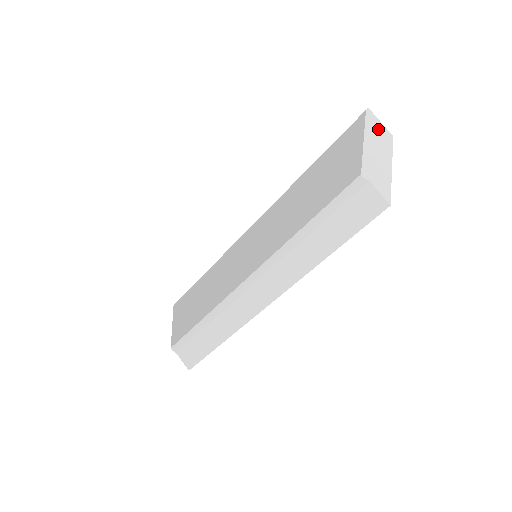
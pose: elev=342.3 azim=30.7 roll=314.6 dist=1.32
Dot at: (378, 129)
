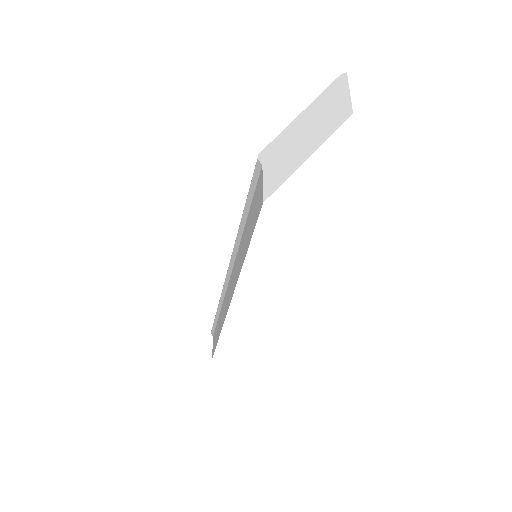
Dot at: (336, 101)
